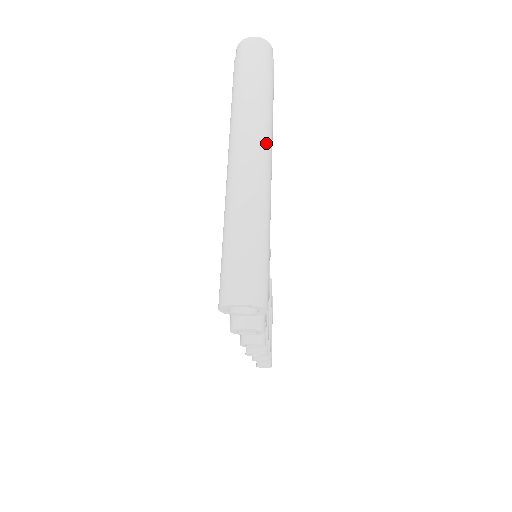
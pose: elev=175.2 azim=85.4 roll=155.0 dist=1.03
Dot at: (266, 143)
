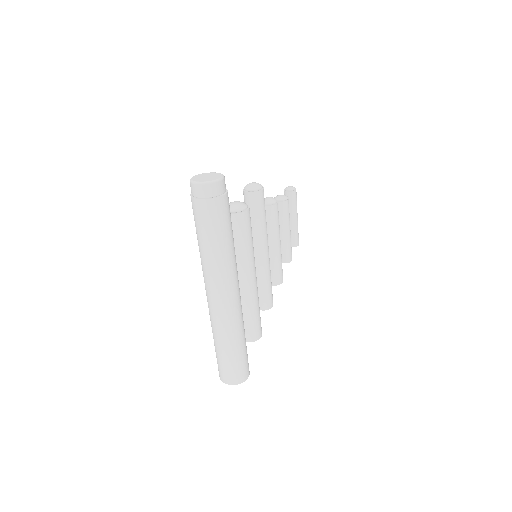
Dot at: (229, 282)
